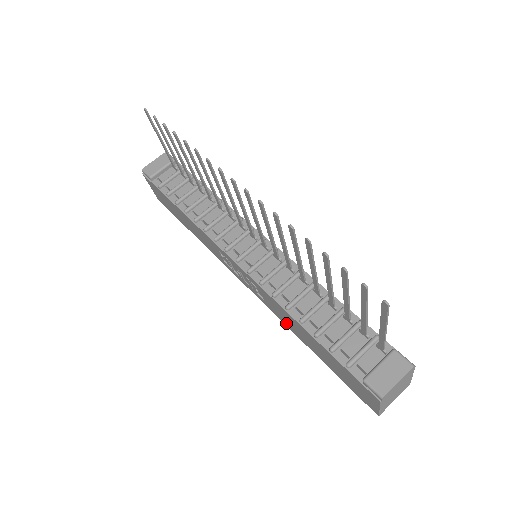
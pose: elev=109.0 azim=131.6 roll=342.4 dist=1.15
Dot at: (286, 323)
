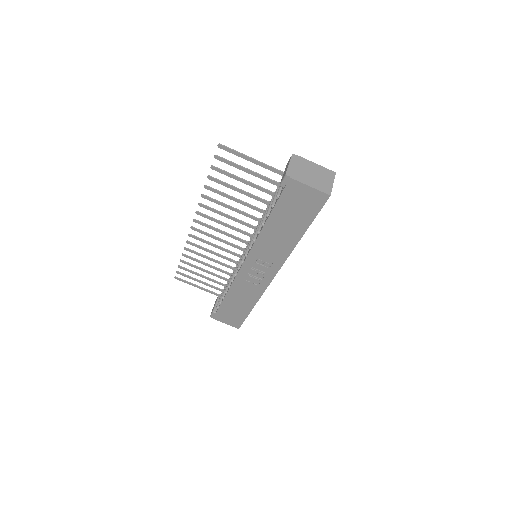
Dot at: (285, 250)
